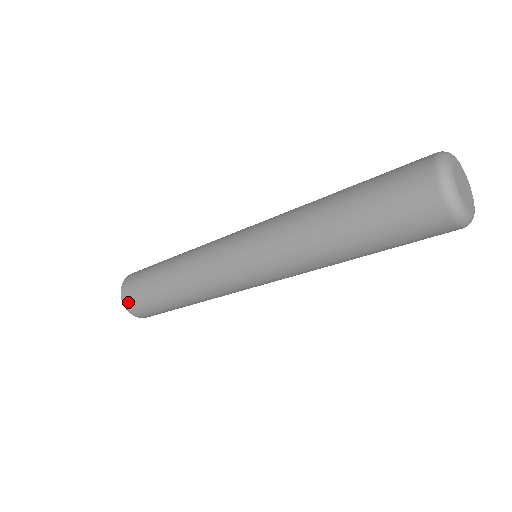
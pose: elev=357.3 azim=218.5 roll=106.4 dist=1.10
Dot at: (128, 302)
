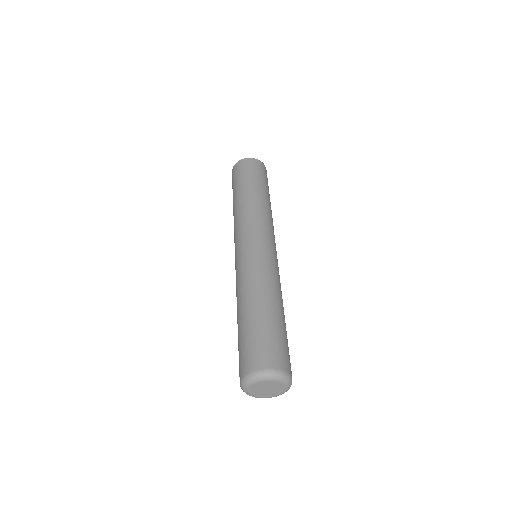
Dot at: occluded
